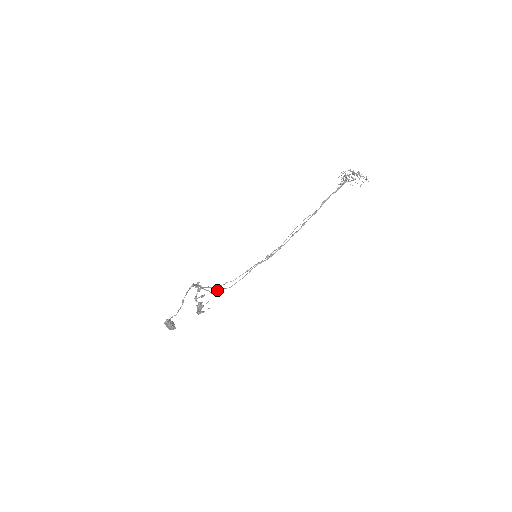
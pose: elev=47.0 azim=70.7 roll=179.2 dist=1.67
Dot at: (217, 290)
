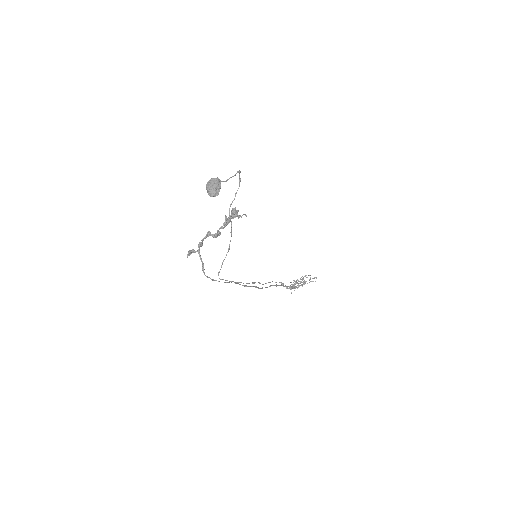
Dot at: occluded
